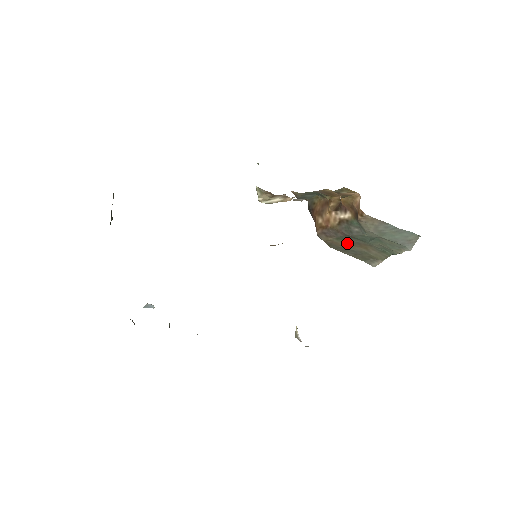
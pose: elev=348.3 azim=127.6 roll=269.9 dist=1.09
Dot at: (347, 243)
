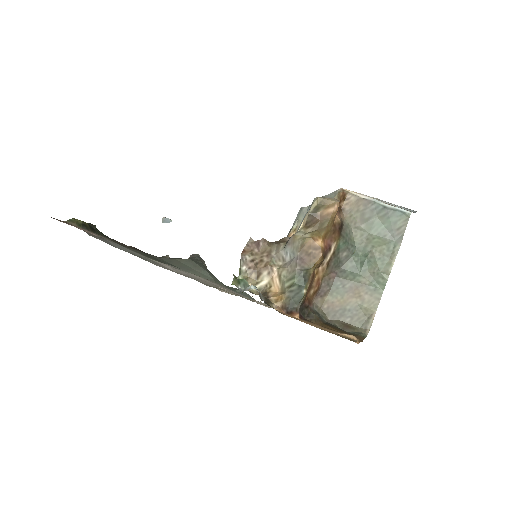
Dot at: (341, 297)
